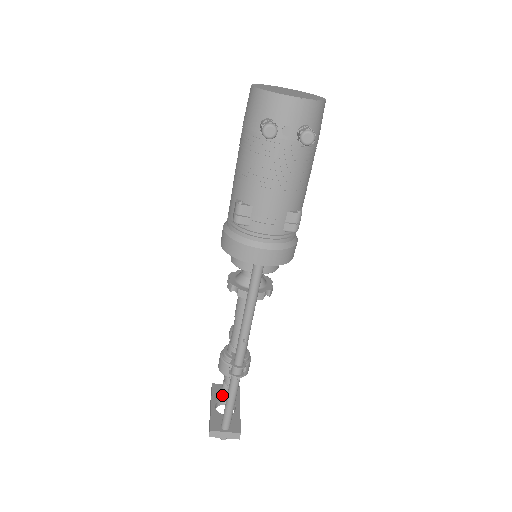
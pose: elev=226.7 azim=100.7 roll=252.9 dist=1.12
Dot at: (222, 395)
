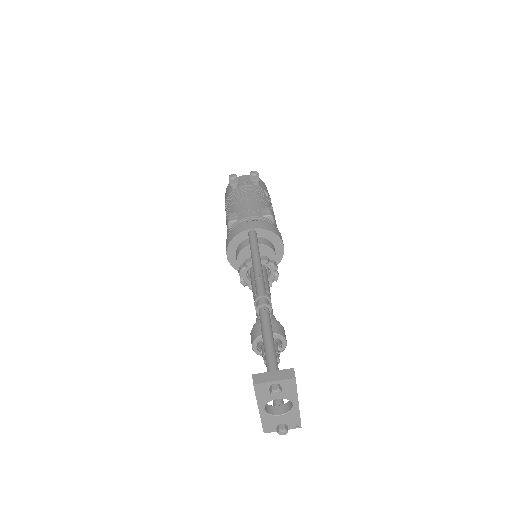
Dot at: occluded
